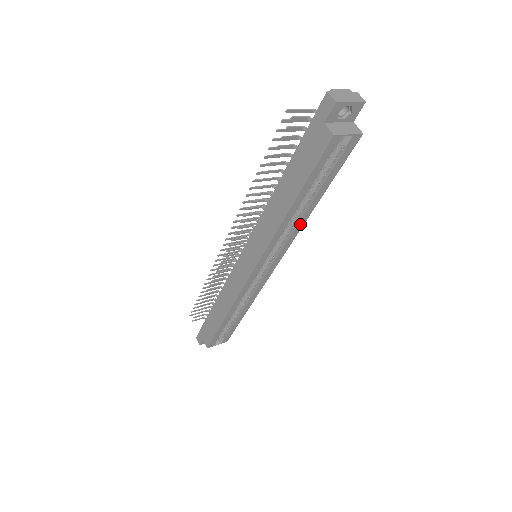
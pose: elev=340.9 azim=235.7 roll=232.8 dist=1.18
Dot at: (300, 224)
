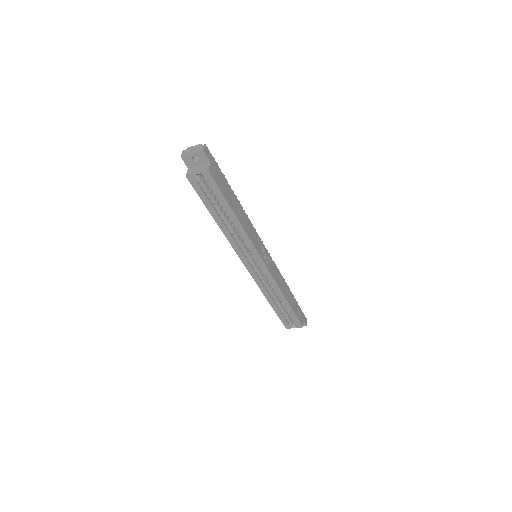
Dot at: (242, 232)
